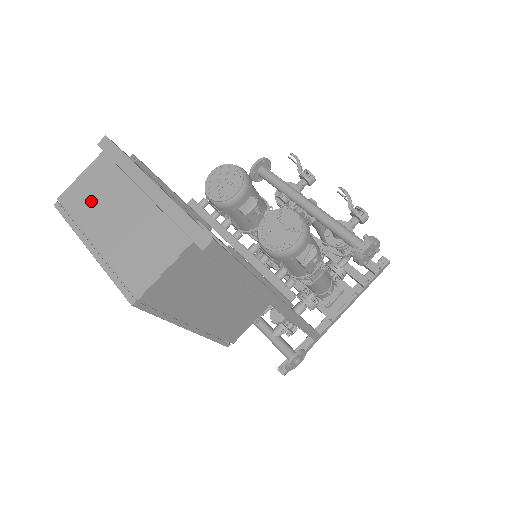
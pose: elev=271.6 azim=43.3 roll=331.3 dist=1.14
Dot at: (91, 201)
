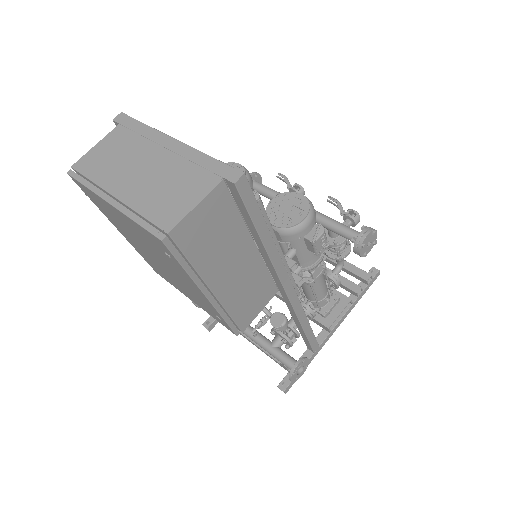
Dot at: (109, 163)
